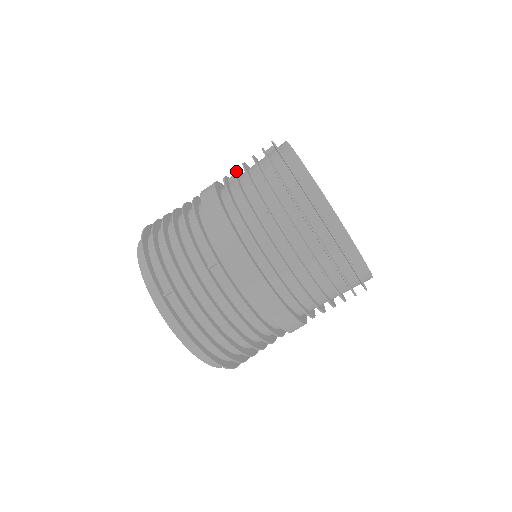
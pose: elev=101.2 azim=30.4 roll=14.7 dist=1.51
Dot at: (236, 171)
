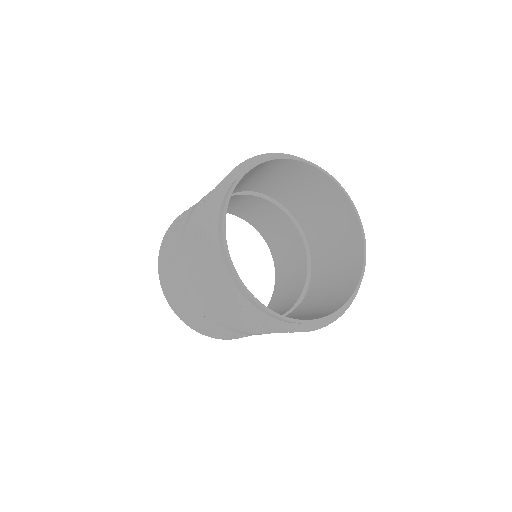
Dot at: occluded
